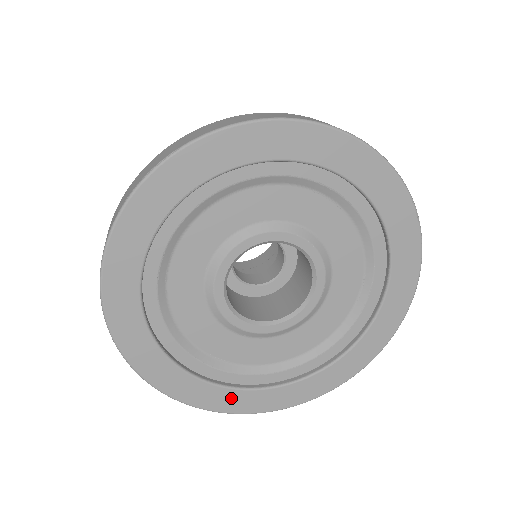
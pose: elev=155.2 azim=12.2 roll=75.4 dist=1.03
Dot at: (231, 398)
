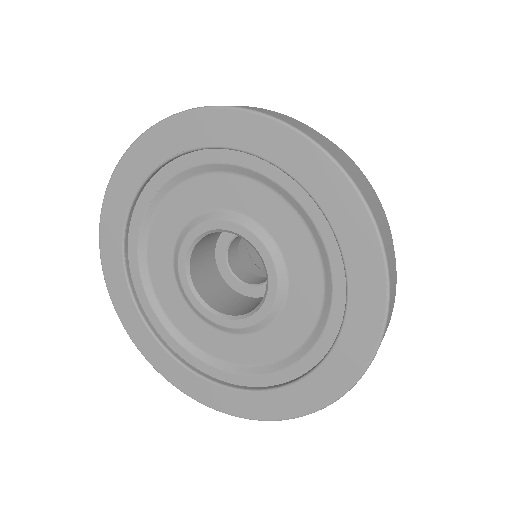
Dot at: (152, 346)
